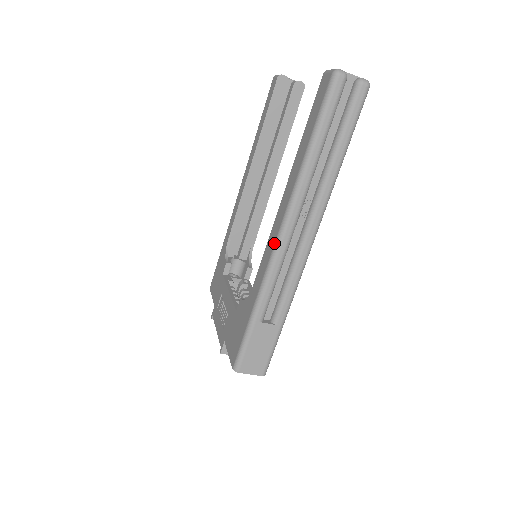
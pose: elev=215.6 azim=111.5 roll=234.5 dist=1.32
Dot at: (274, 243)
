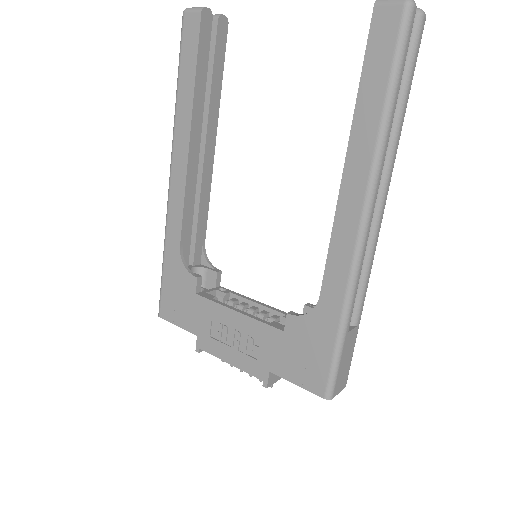
Dot at: (356, 236)
